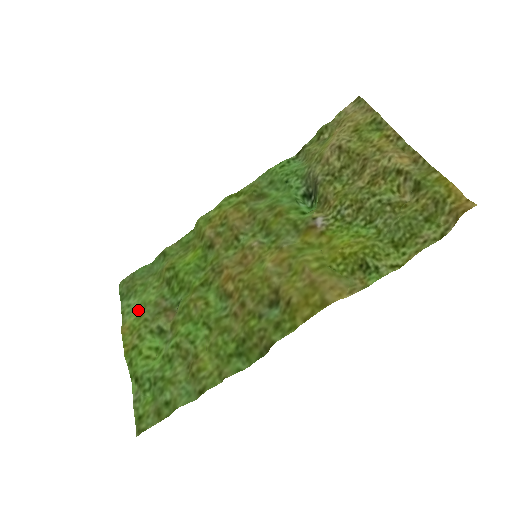
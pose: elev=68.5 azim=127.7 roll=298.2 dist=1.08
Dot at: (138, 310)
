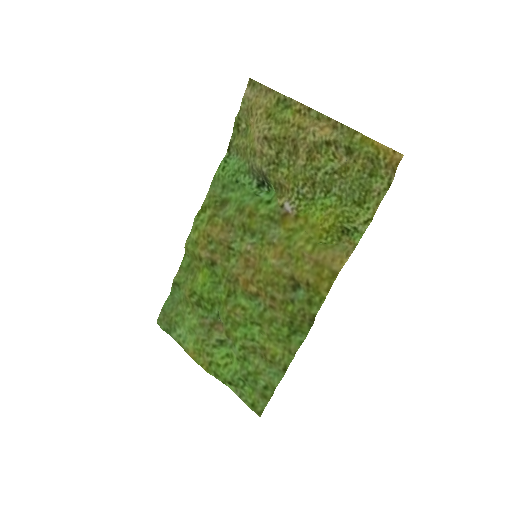
Dot at: (190, 336)
